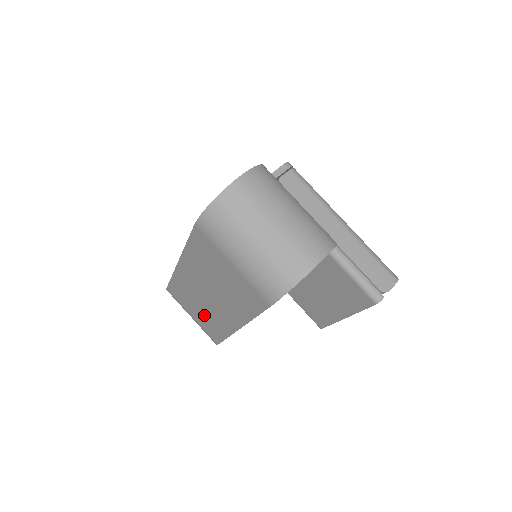
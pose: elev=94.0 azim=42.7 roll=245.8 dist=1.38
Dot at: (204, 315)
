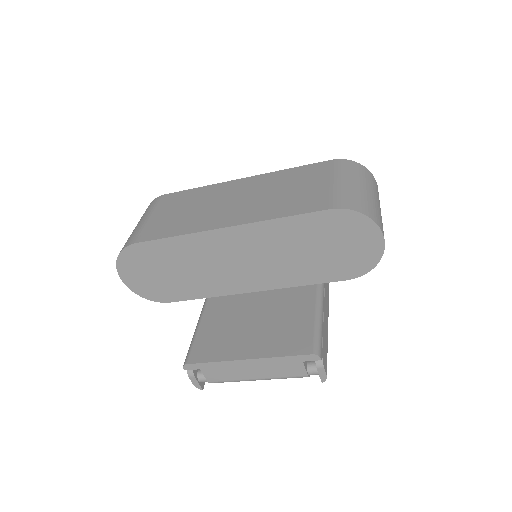
Dot at: (183, 215)
